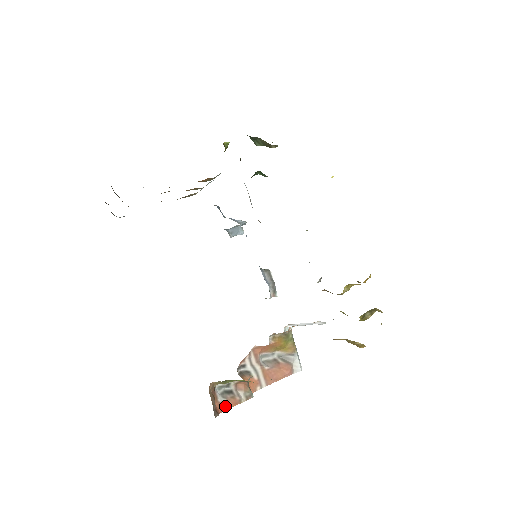
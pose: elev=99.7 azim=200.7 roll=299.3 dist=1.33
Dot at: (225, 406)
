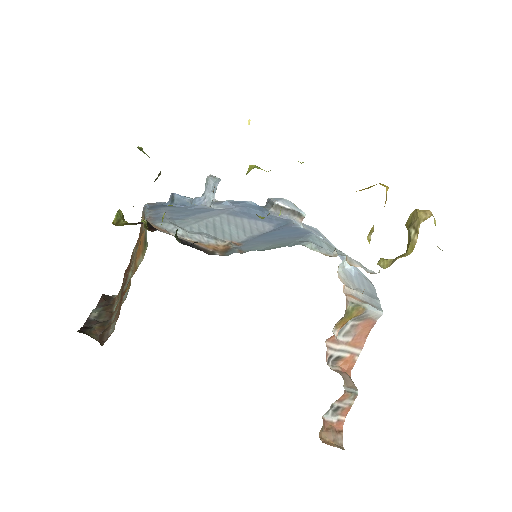
Dot at: (342, 419)
